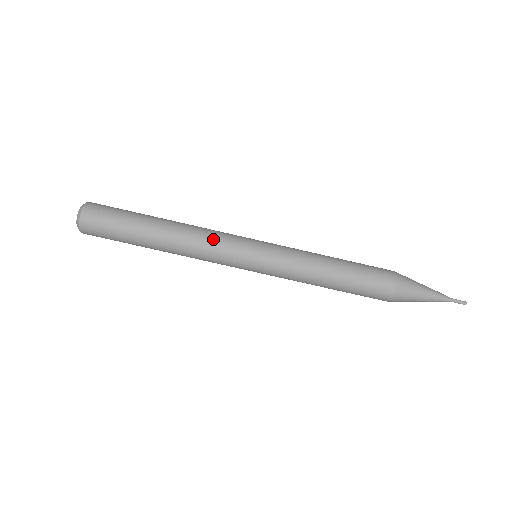
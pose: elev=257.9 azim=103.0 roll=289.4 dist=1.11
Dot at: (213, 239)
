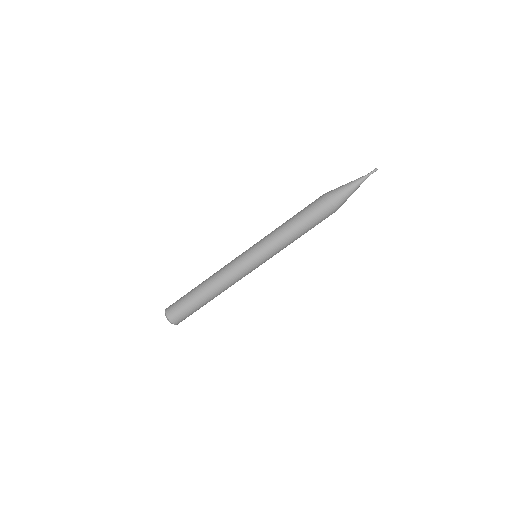
Dot at: (233, 276)
